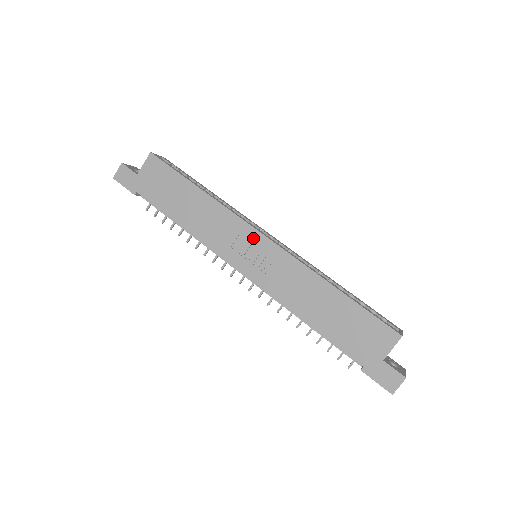
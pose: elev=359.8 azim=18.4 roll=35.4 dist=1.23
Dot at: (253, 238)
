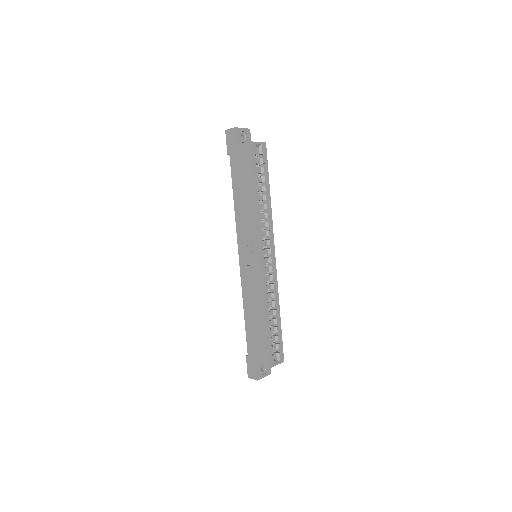
Dot at: (256, 251)
